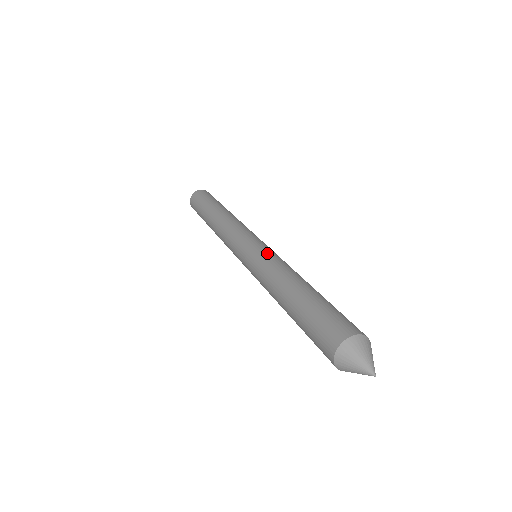
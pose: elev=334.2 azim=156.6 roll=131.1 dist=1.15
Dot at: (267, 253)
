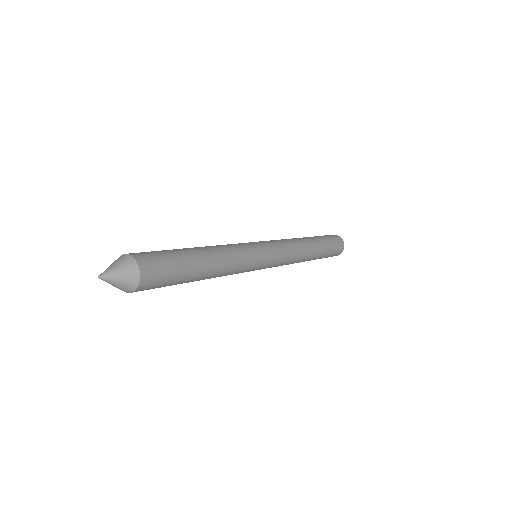
Dot at: (242, 243)
